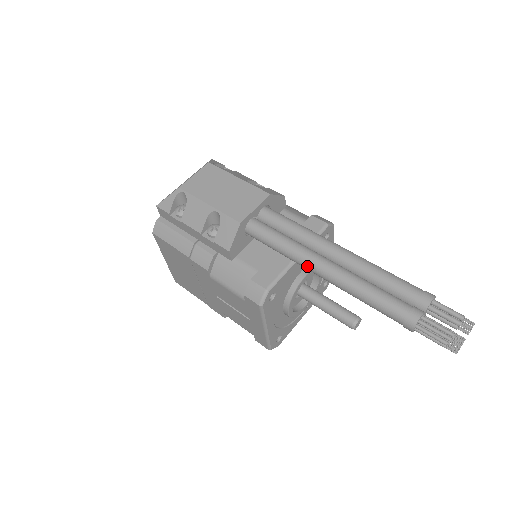
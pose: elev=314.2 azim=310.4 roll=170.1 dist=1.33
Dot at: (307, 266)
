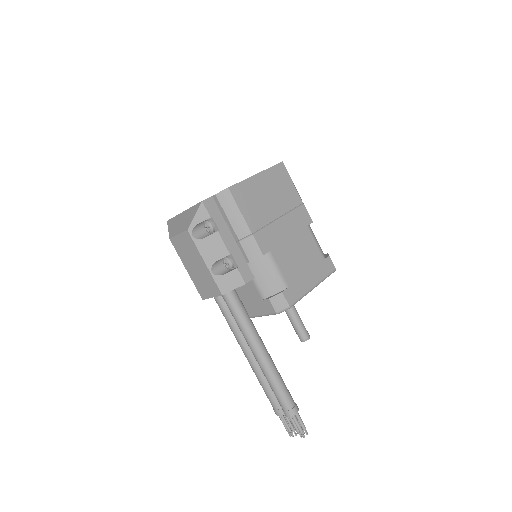
Dot at: occluded
